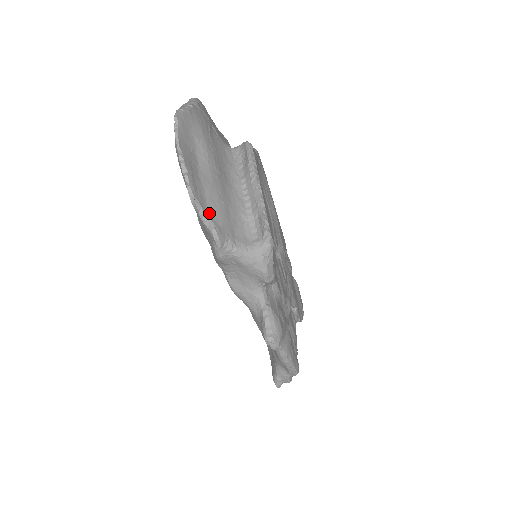
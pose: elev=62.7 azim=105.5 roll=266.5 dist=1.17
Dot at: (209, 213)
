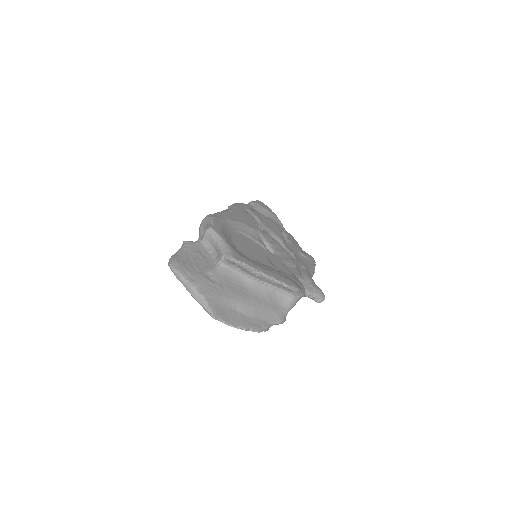
Dot at: (270, 321)
